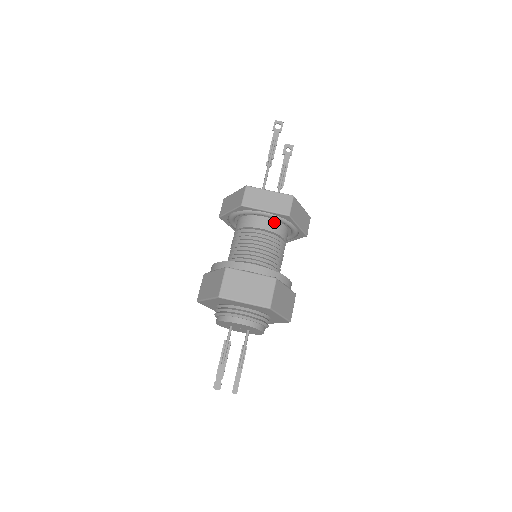
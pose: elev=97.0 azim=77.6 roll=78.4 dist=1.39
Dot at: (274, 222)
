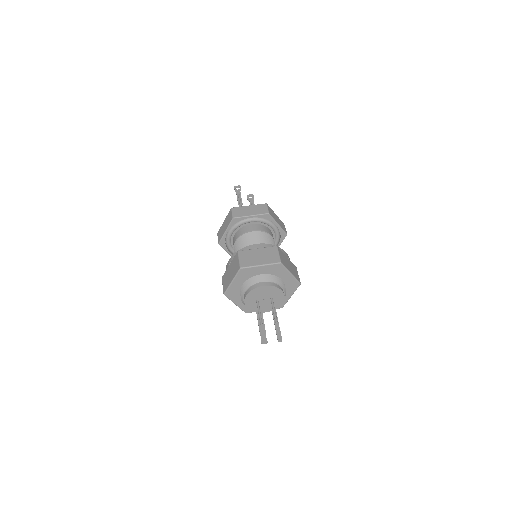
Dot at: (260, 225)
